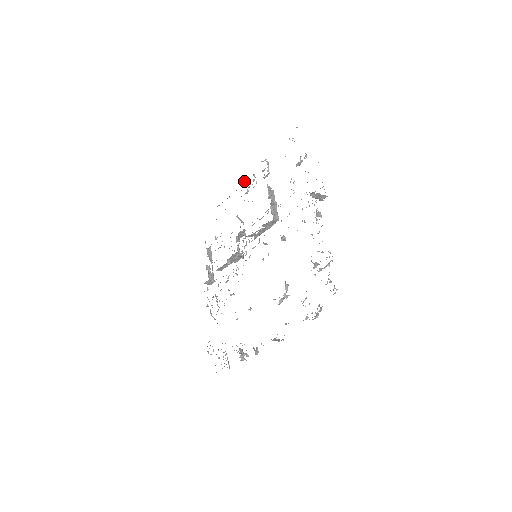
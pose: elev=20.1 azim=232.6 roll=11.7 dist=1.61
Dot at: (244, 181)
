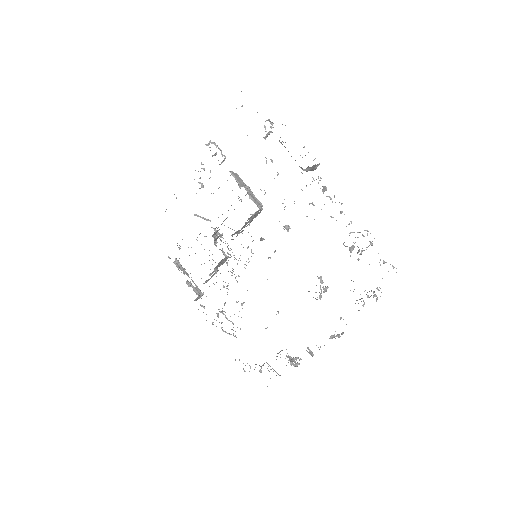
Dot at: occluded
